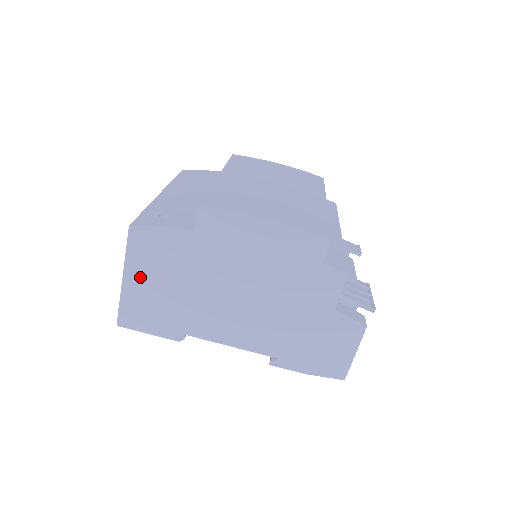
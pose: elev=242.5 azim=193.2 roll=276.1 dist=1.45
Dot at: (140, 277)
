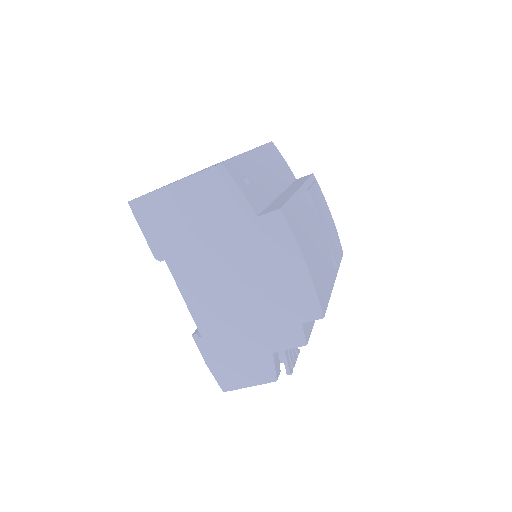
Dot at: (185, 197)
